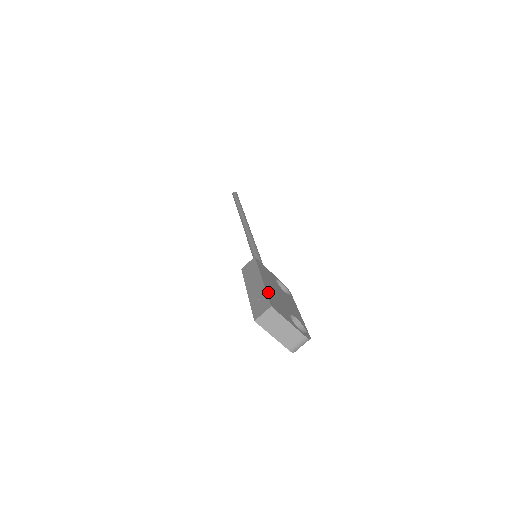
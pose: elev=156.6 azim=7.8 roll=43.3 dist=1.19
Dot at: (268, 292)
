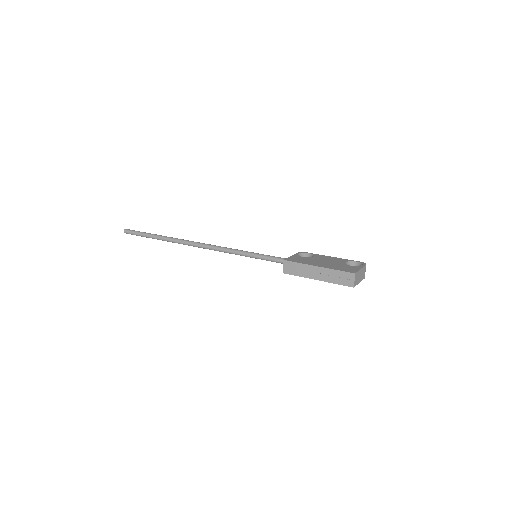
Dot at: (334, 269)
